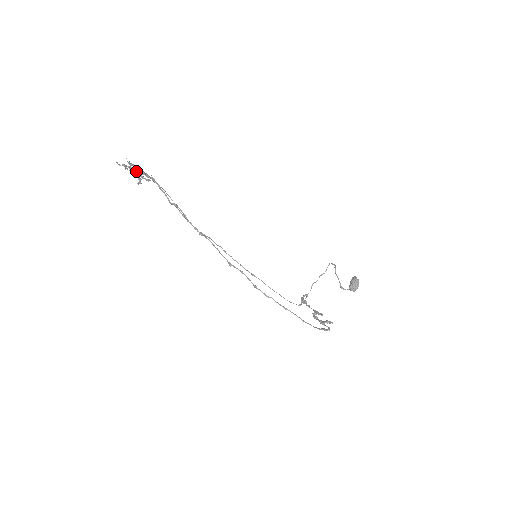
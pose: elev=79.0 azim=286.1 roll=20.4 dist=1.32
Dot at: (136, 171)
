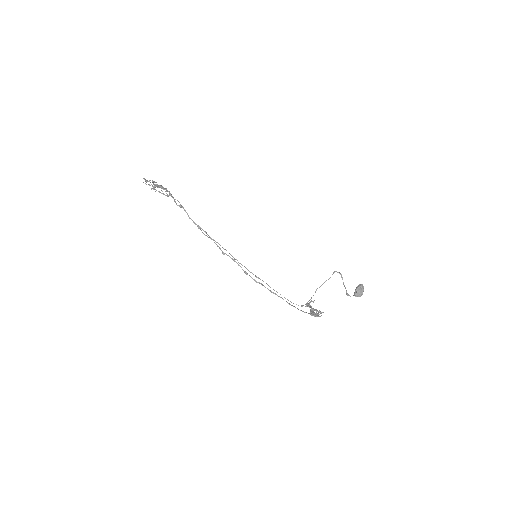
Dot at: (154, 184)
